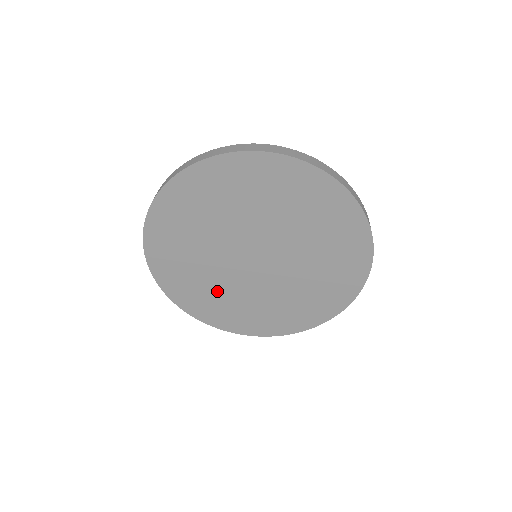
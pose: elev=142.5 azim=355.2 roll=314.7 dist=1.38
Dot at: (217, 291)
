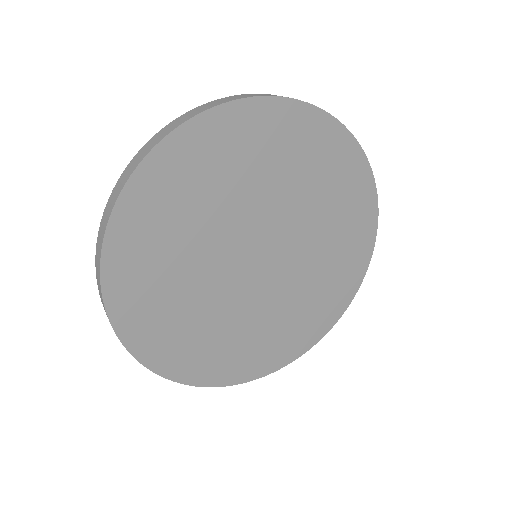
Dot at: (179, 260)
